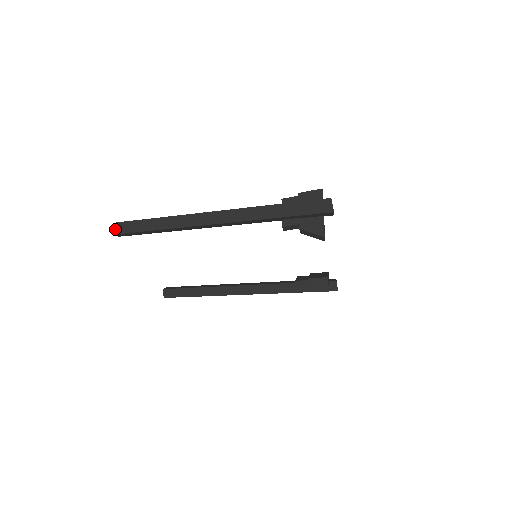
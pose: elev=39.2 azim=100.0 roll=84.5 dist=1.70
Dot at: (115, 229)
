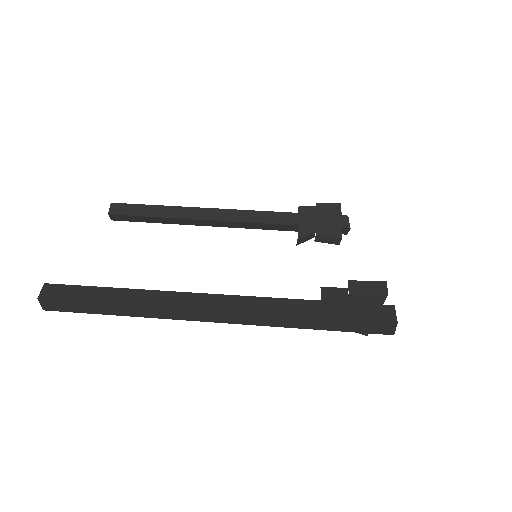
Dot at: (45, 306)
